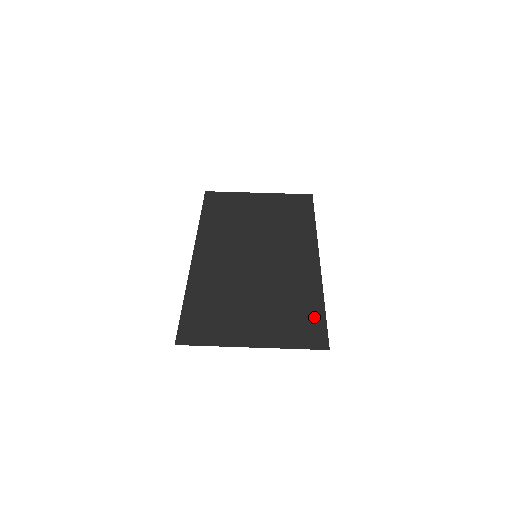
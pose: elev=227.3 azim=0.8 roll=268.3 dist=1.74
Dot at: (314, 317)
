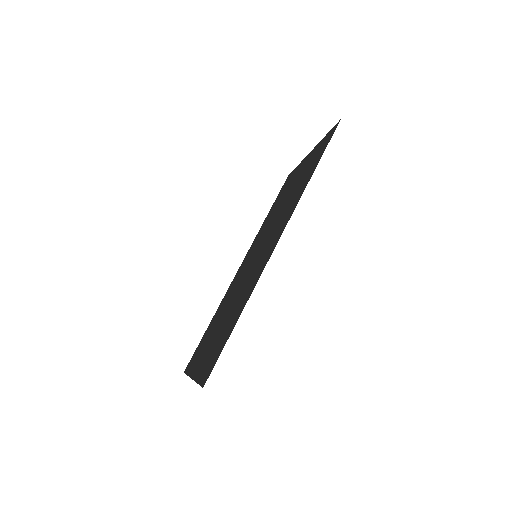
Dot at: (225, 339)
